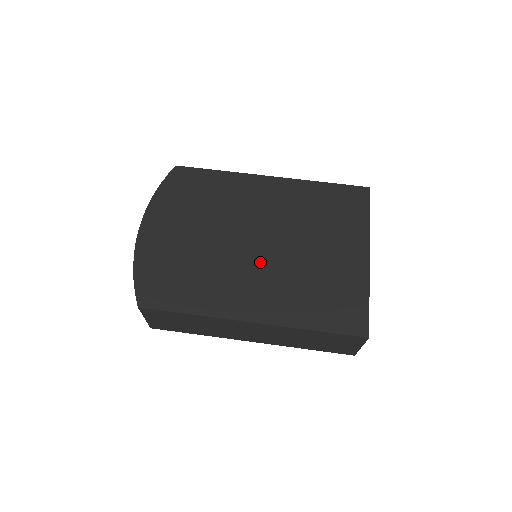
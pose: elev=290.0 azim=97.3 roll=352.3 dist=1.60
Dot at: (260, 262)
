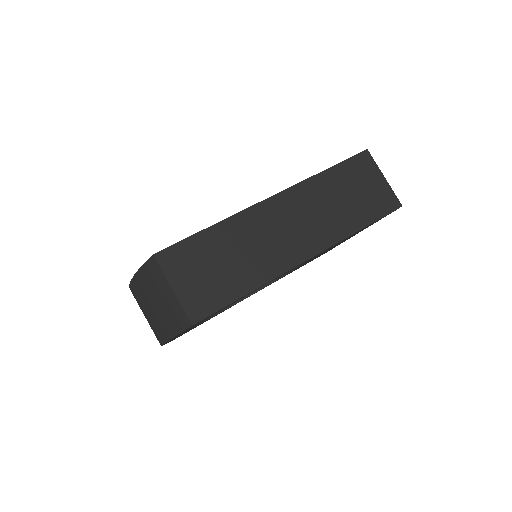
Dot at: occluded
